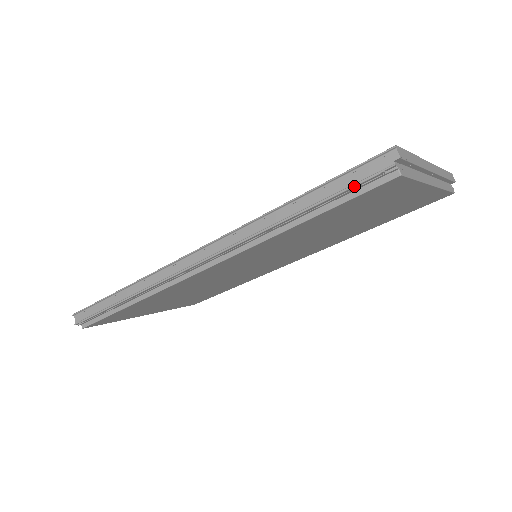
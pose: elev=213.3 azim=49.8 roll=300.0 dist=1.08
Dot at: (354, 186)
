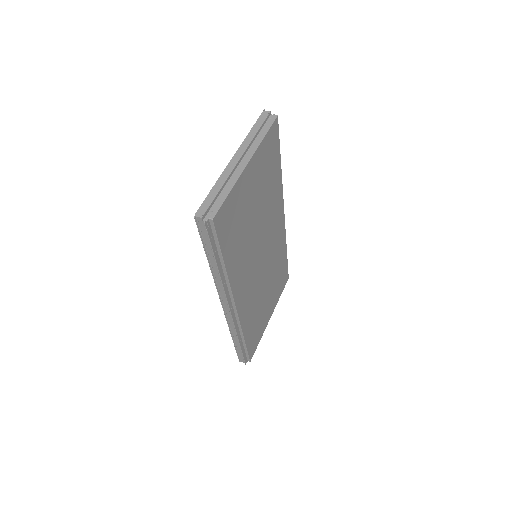
Dot at: (210, 240)
